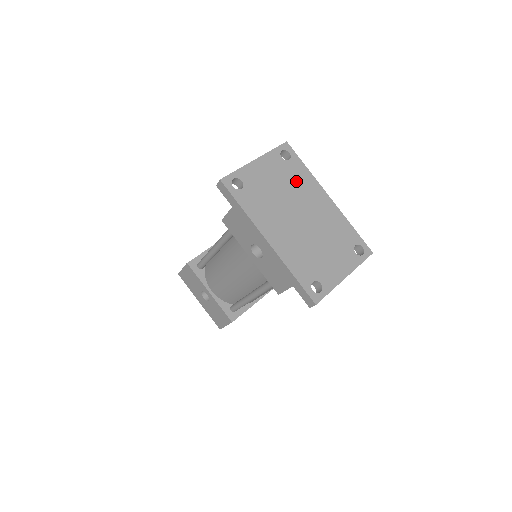
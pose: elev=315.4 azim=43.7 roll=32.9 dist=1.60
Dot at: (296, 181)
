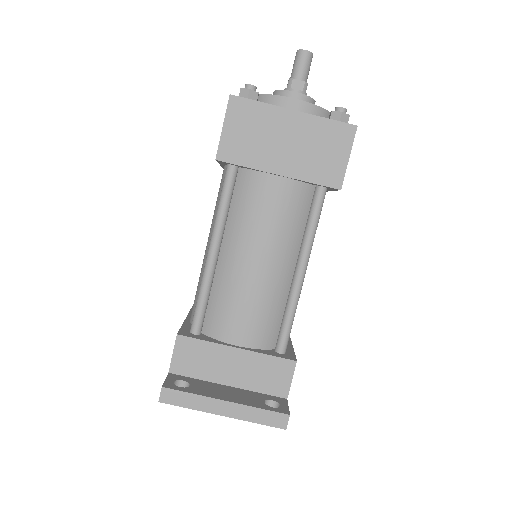
Dot at: occluded
